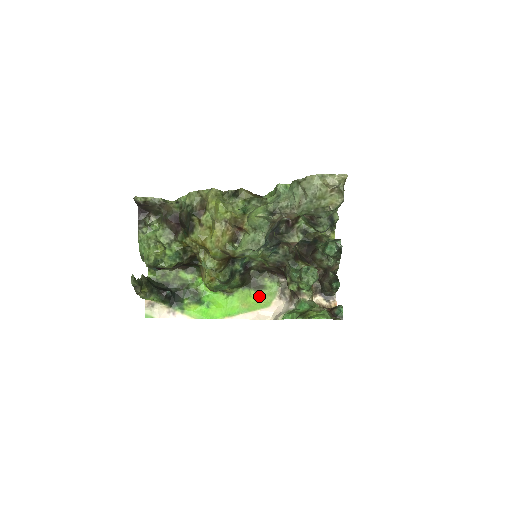
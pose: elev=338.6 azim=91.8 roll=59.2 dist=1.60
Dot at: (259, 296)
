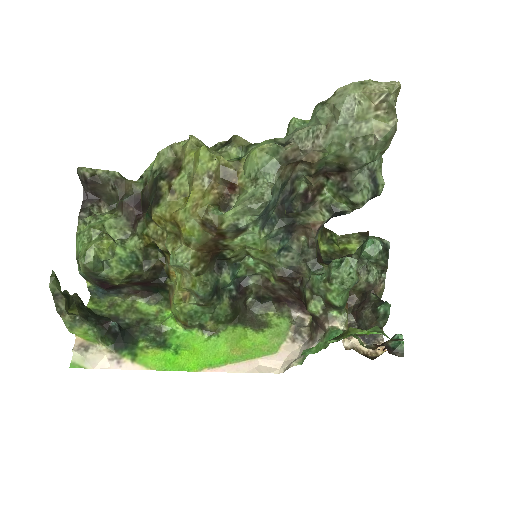
Dot at: (260, 338)
